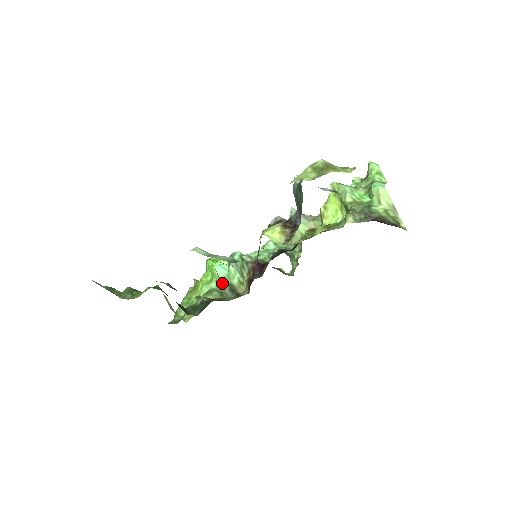
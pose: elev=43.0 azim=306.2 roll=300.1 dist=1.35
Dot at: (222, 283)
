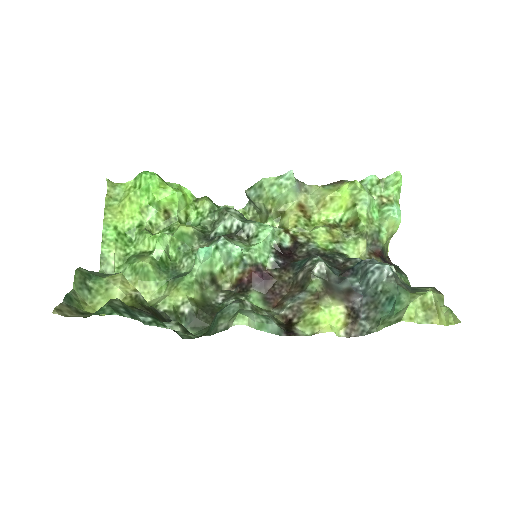
Dot at: (203, 272)
